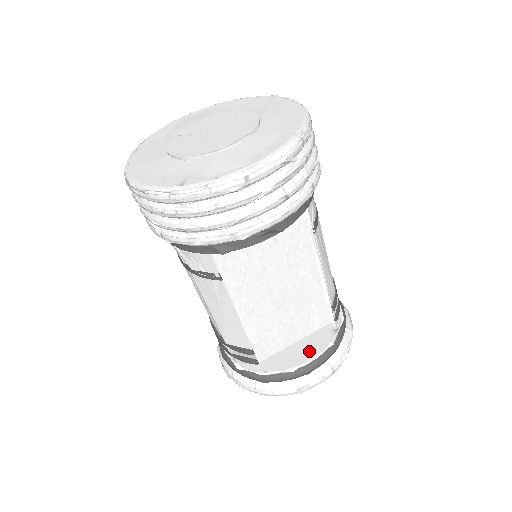
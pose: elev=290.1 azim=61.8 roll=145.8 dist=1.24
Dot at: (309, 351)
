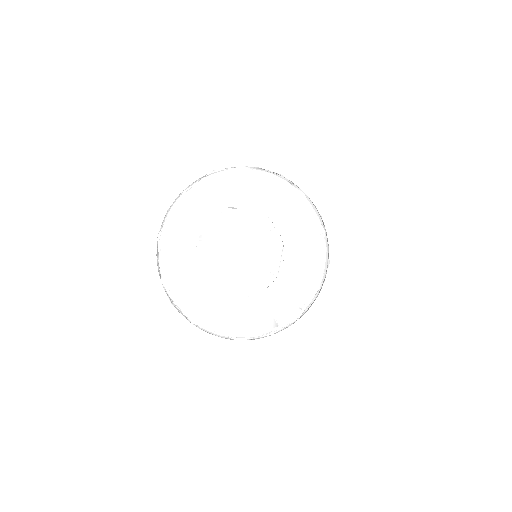
Dot at: occluded
